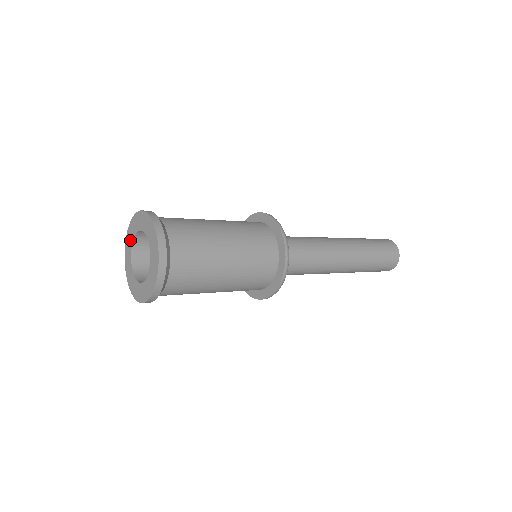
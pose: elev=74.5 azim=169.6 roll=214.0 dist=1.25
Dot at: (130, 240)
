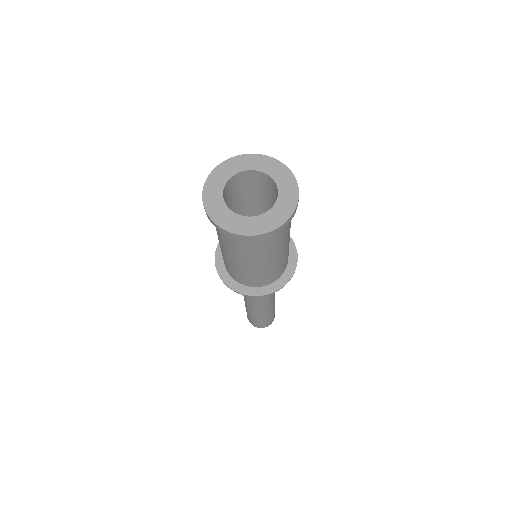
Dot at: (225, 174)
